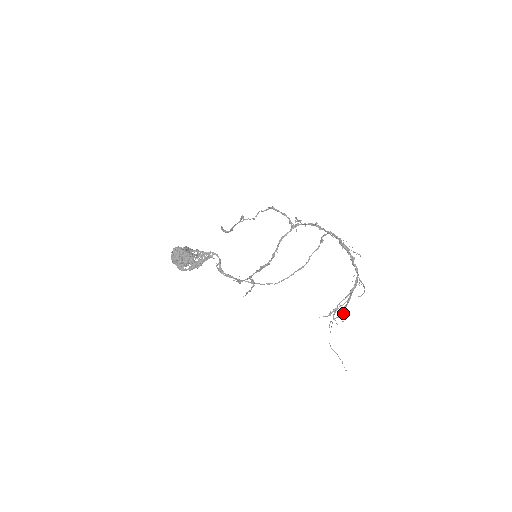
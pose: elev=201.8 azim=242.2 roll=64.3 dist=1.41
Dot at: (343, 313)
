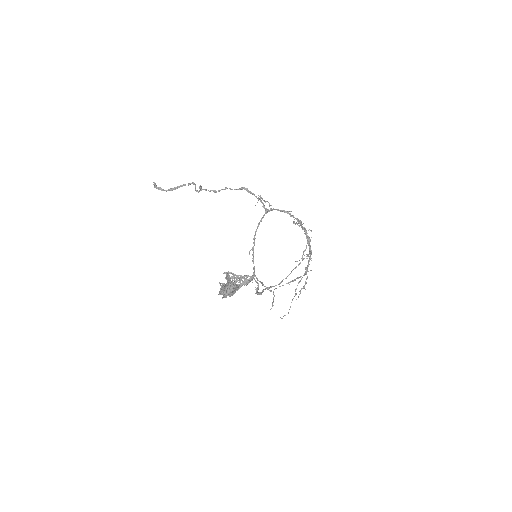
Dot at: (293, 281)
